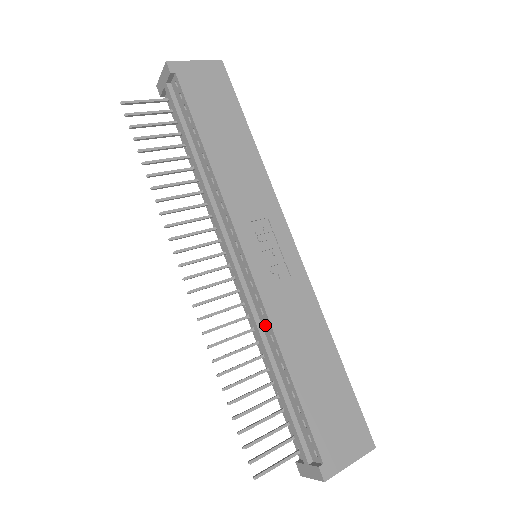
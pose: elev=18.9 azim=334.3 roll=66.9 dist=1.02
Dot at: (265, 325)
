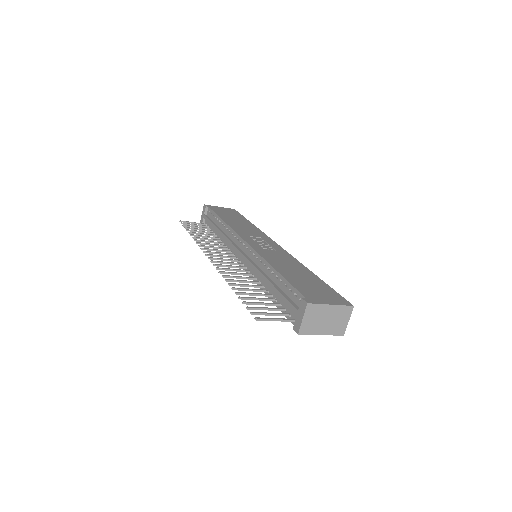
Dot at: (260, 263)
